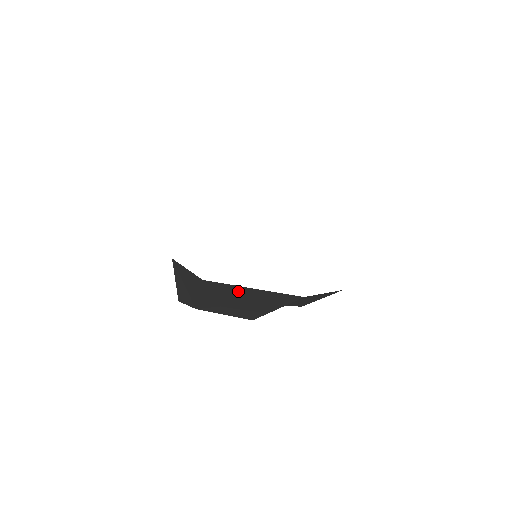
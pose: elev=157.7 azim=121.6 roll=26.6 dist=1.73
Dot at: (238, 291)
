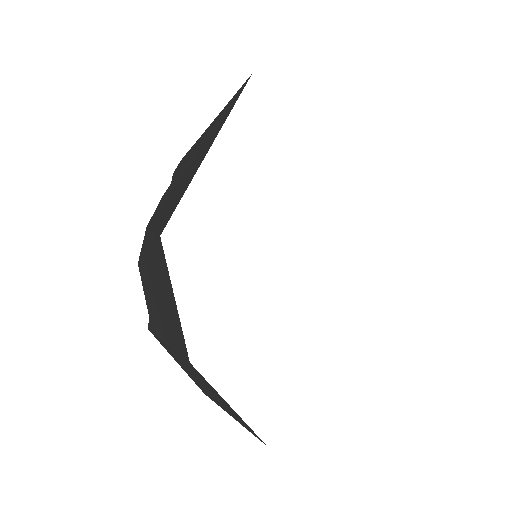
Dot at: occluded
